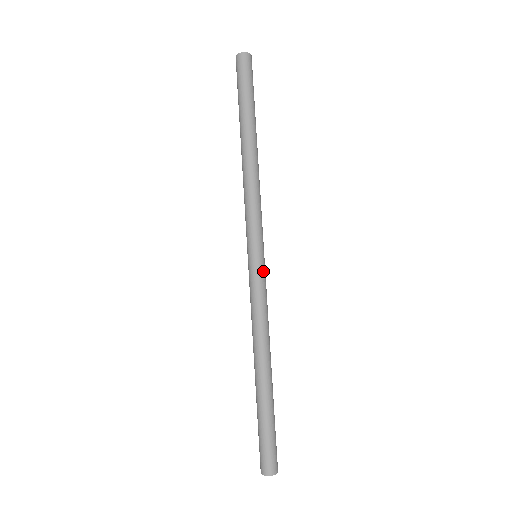
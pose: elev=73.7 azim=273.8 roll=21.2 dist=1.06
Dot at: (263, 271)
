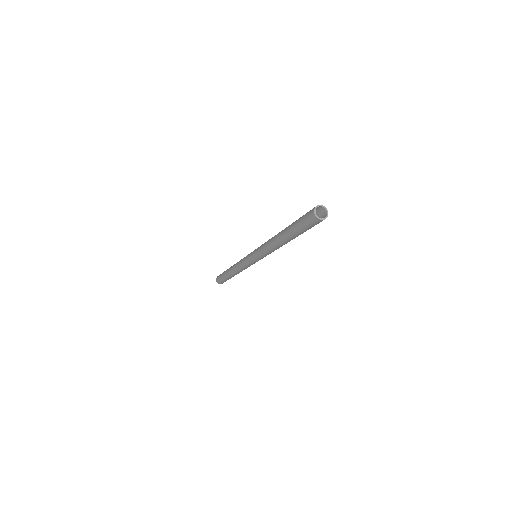
Dot at: occluded
